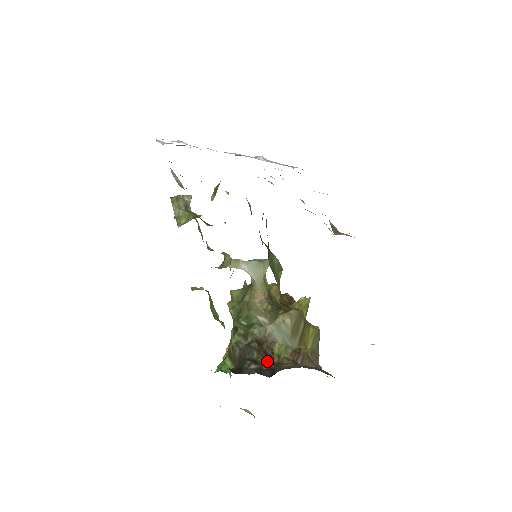
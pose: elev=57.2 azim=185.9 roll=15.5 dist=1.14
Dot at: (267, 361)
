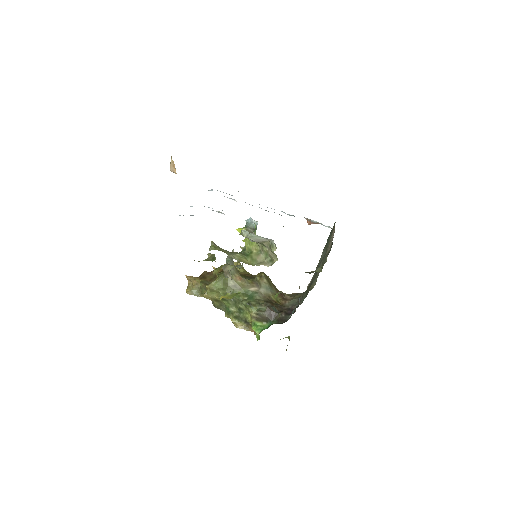
Dot at: (281, 307)
